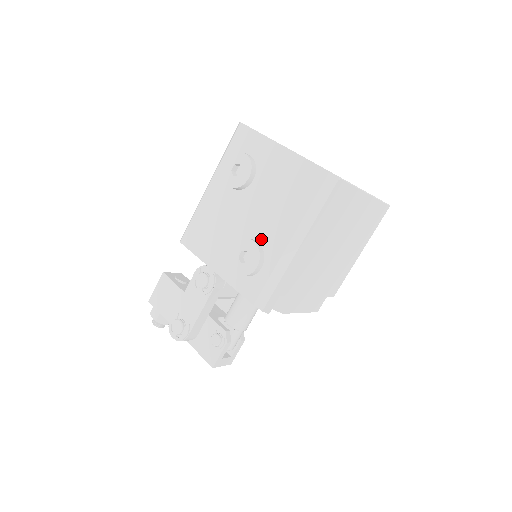
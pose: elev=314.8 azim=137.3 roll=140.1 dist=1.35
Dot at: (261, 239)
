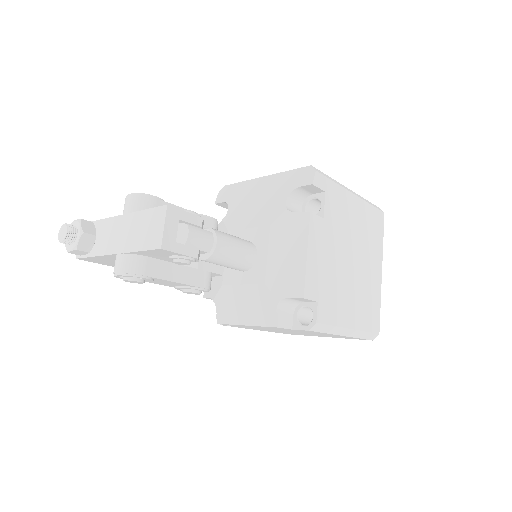
Dot at: occluded
